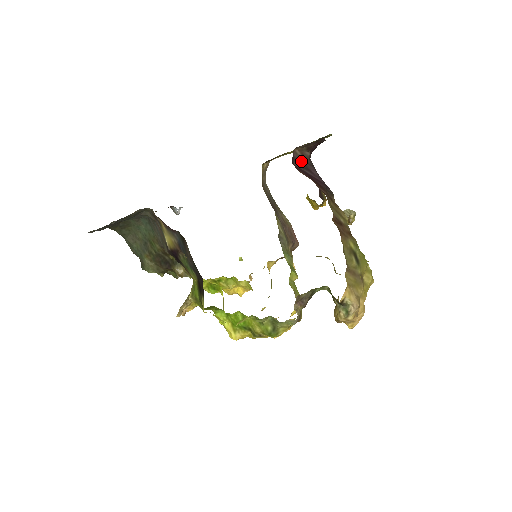
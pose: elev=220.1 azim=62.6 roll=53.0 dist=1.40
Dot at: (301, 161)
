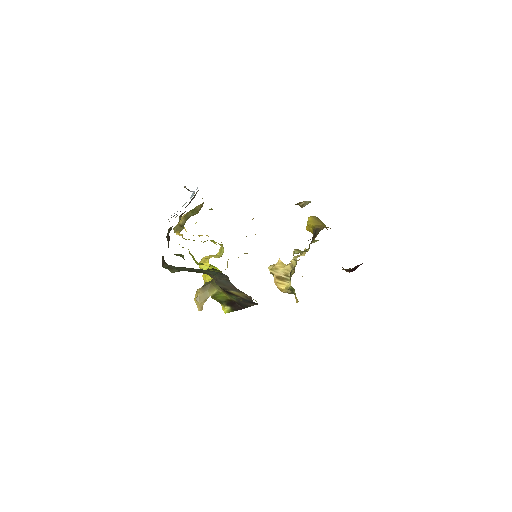
Dot at: occluded
